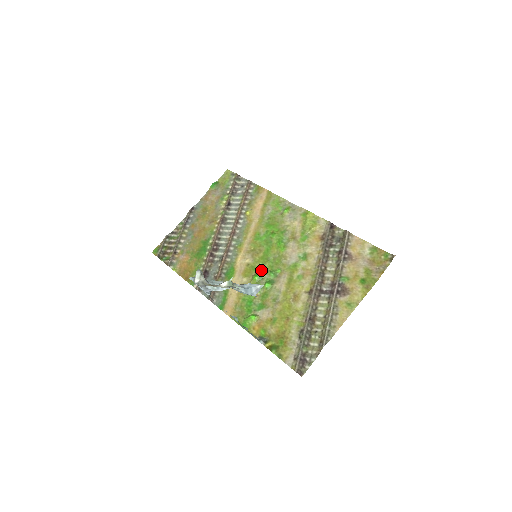
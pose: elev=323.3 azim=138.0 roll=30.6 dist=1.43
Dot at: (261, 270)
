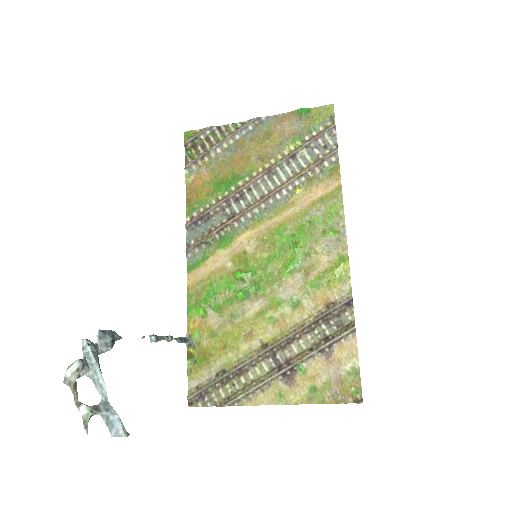
Dot at: (250, 272)
